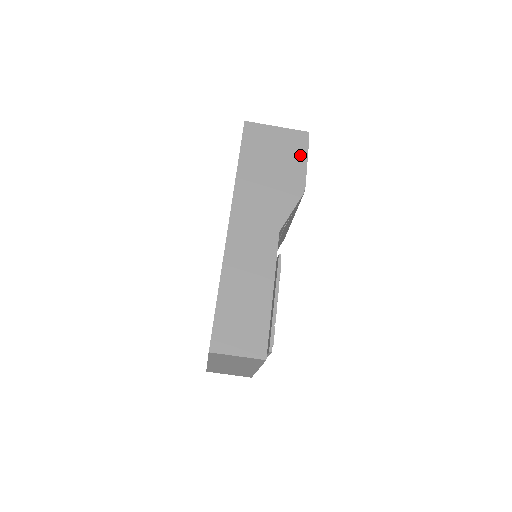
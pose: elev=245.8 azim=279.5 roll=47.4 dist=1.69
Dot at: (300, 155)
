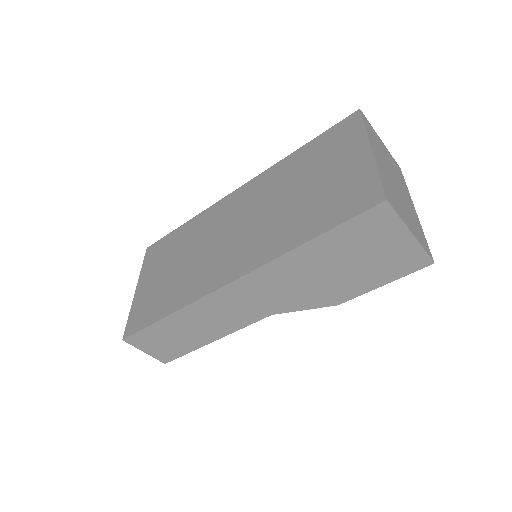
Dot at: (387, 276)
